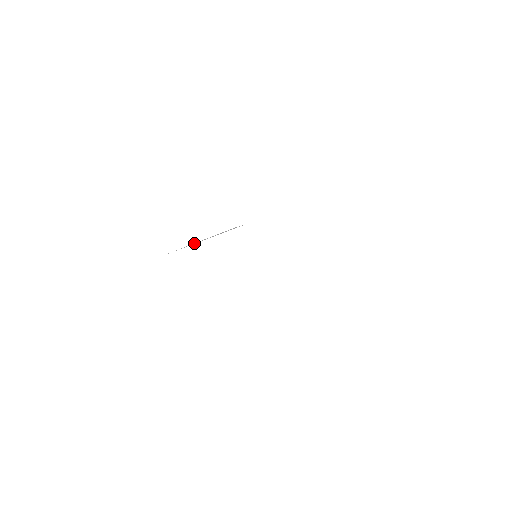
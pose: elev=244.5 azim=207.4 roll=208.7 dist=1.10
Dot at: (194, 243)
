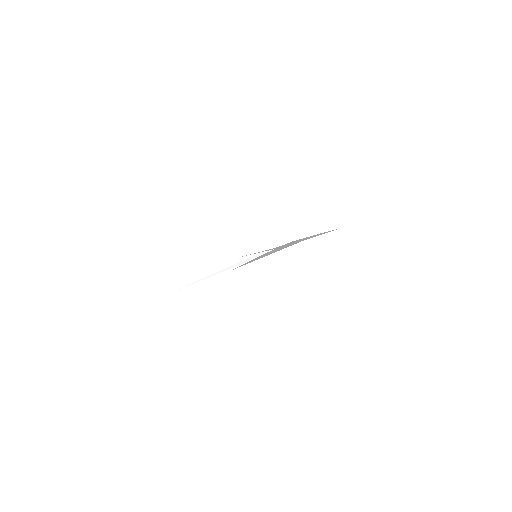
Dot at: (215, 274)
